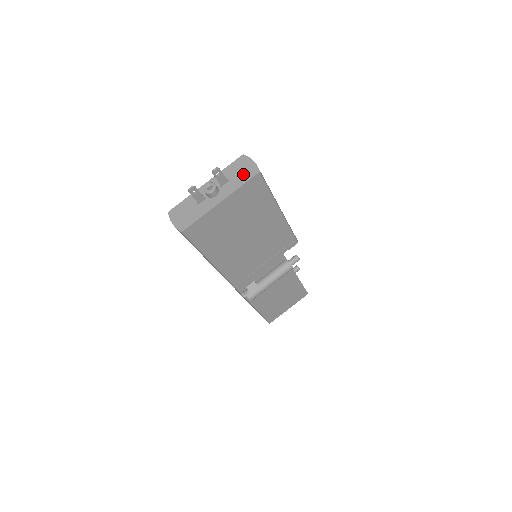
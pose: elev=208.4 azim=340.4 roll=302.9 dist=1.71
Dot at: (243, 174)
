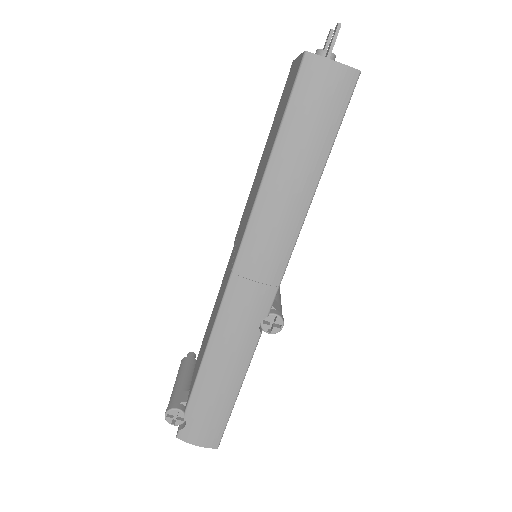
Dot at: occluded
